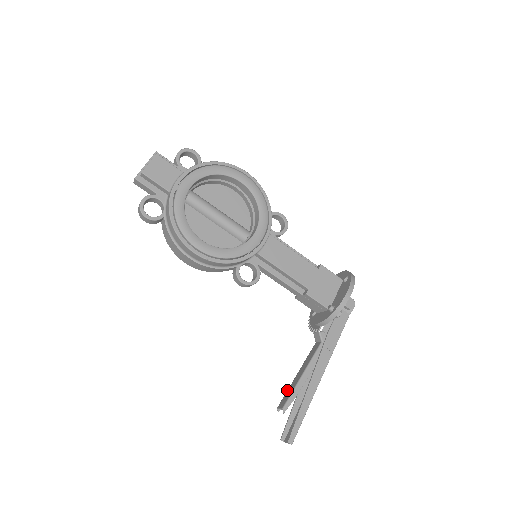
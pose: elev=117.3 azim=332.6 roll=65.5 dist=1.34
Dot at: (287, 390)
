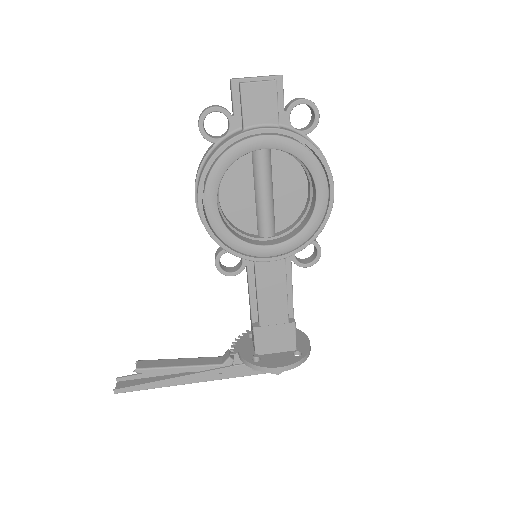
Dot at: (159, 359)
